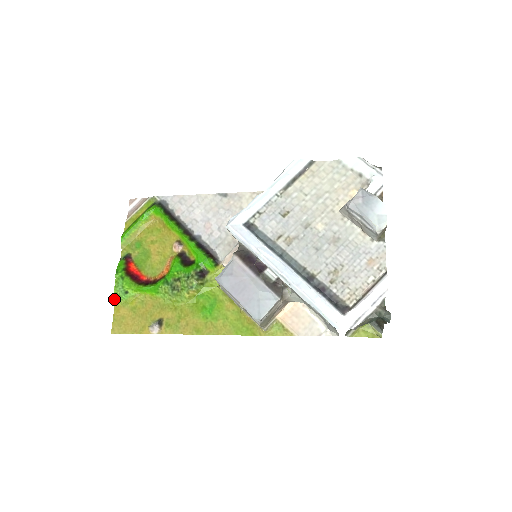
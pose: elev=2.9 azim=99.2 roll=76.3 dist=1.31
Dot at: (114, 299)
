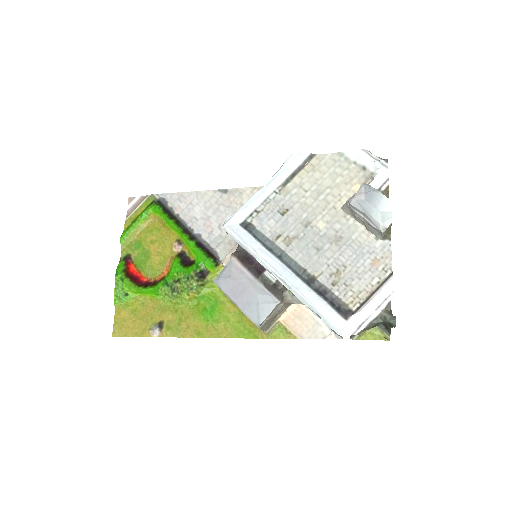
Dot at: (114, 301)
